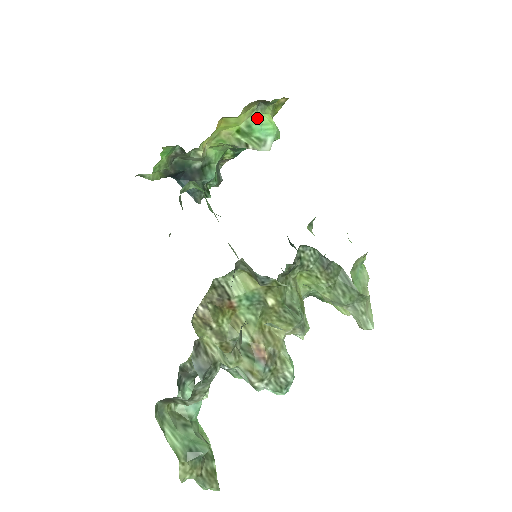
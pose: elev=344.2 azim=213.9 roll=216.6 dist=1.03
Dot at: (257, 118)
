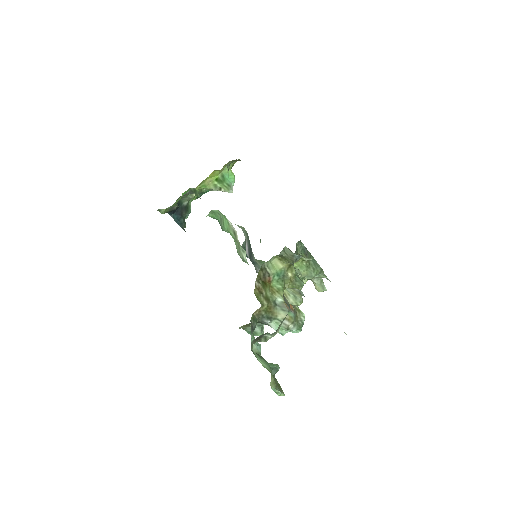
Dot at: (227, 171)
